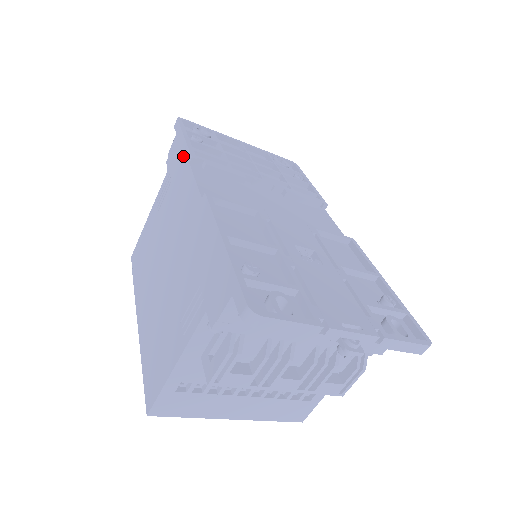
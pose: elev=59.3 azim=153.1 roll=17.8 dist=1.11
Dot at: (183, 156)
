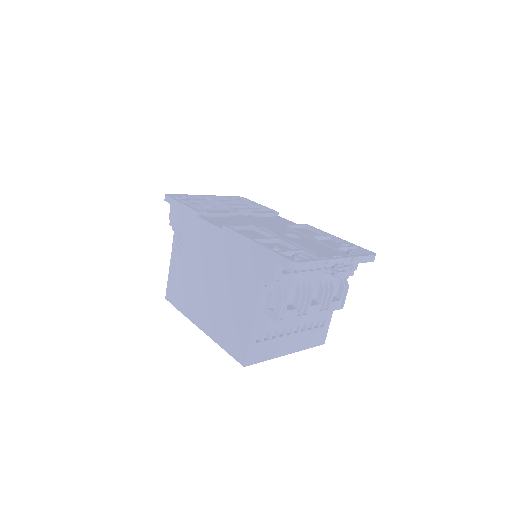
Dot at: (188, 214)
